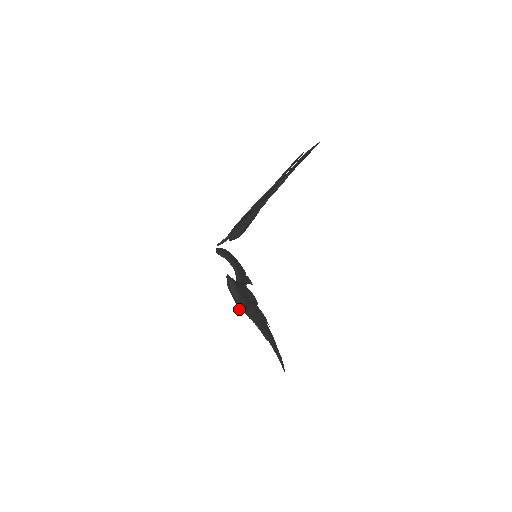
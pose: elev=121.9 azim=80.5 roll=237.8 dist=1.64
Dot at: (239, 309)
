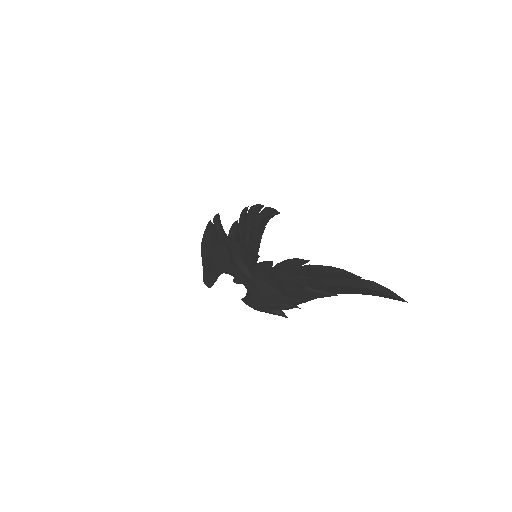
Dot at: occluded
